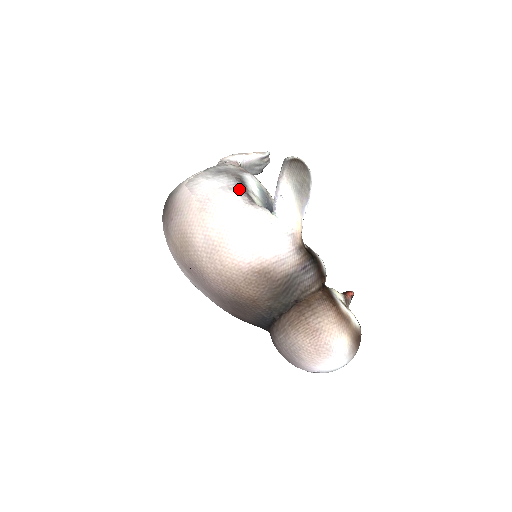
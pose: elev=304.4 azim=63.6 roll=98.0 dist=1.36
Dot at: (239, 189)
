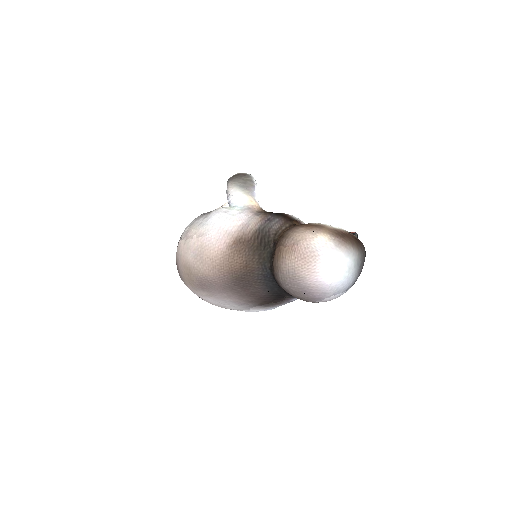
Dot at: occluded
